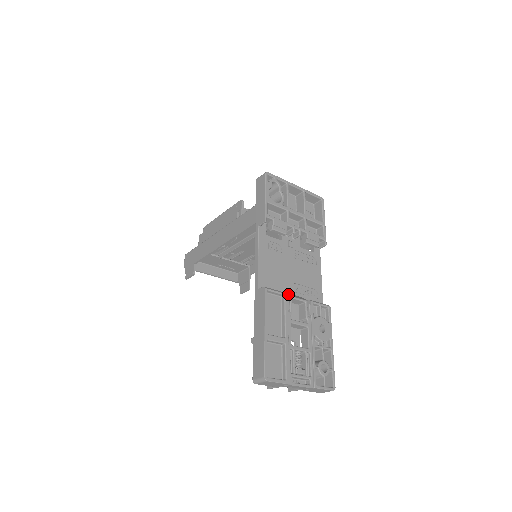
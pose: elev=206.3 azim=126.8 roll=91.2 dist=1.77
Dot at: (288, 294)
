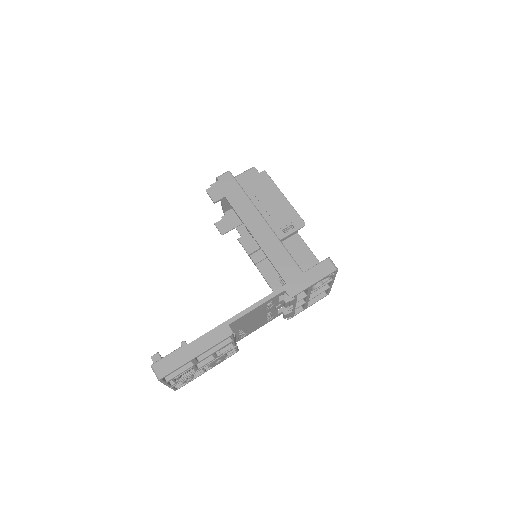
Dot at: occluded
